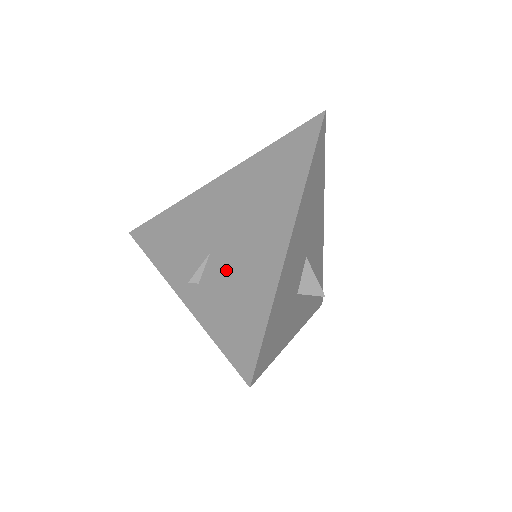
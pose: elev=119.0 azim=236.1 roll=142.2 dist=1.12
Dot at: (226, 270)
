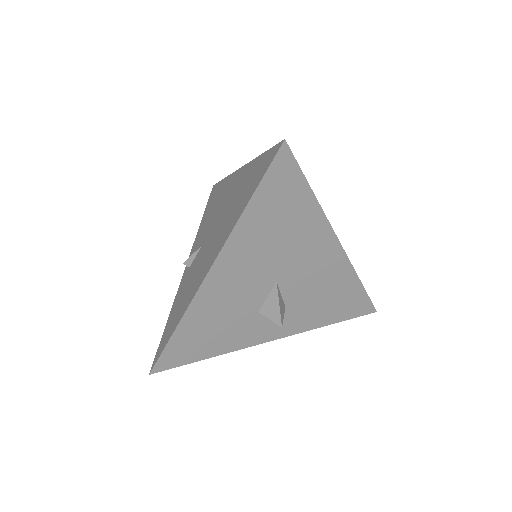
Dot at: (193, 270)
